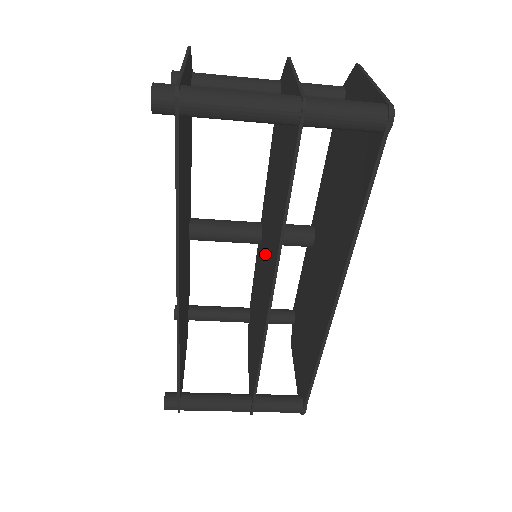
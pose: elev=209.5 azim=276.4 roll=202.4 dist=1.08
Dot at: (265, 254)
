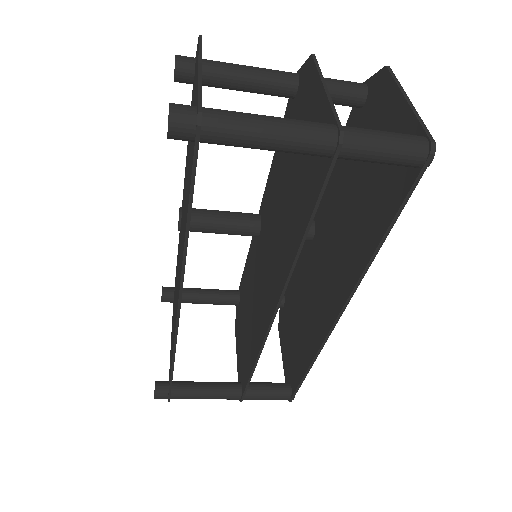
Dot at: (266, 256)
